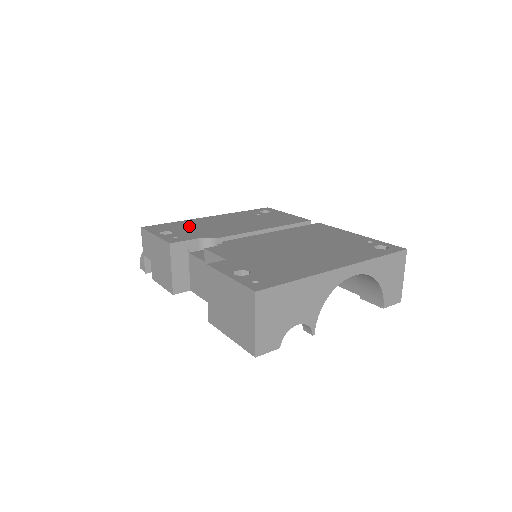
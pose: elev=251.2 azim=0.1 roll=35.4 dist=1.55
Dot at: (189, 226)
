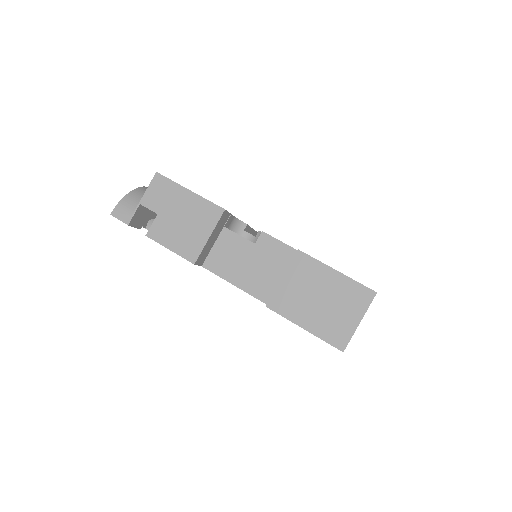
Dot at: occluded
